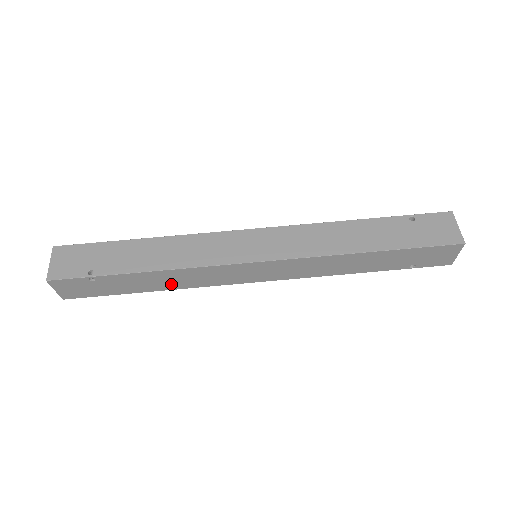
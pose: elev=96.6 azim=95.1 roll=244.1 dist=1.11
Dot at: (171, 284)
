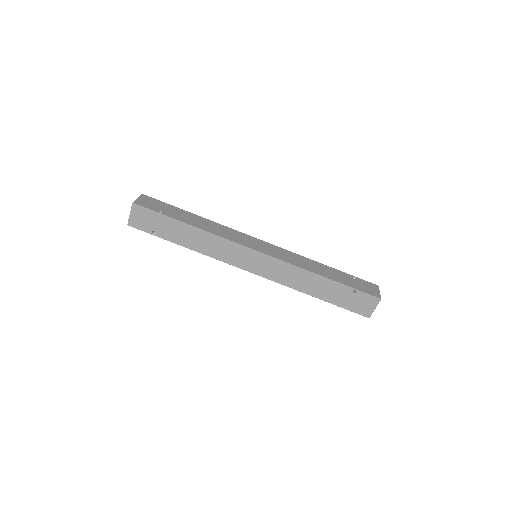
Dot at: occluded
